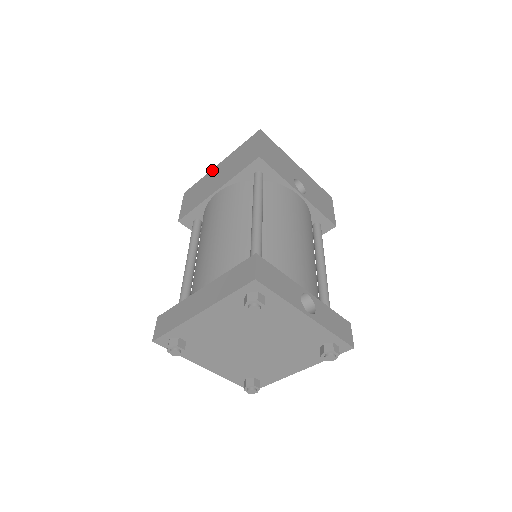
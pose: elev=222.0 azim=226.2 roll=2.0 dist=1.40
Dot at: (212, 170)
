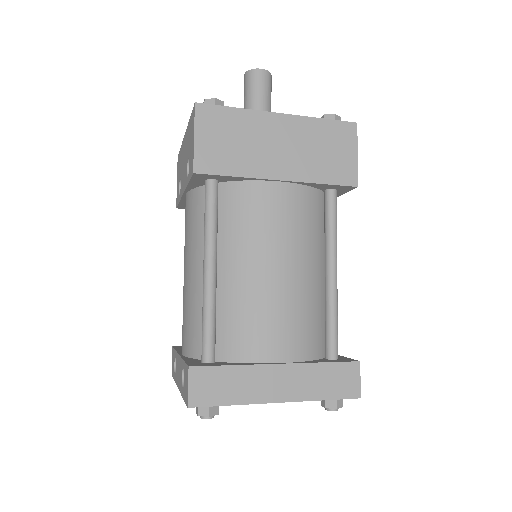
Dot at: (265, 114)
